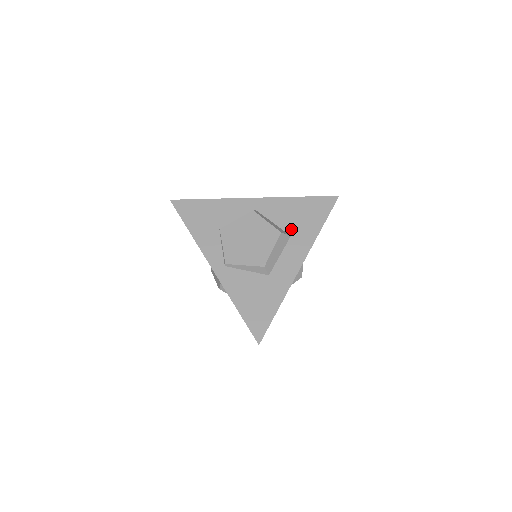
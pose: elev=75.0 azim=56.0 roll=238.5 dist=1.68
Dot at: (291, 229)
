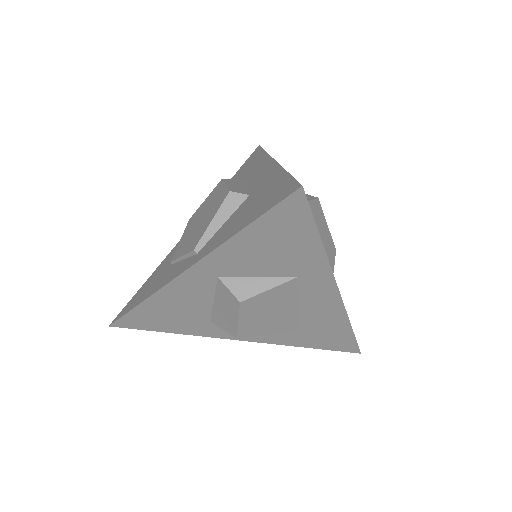
Dot at: occluded
